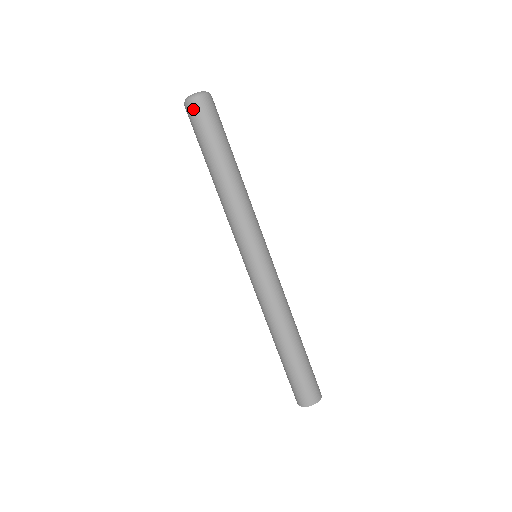
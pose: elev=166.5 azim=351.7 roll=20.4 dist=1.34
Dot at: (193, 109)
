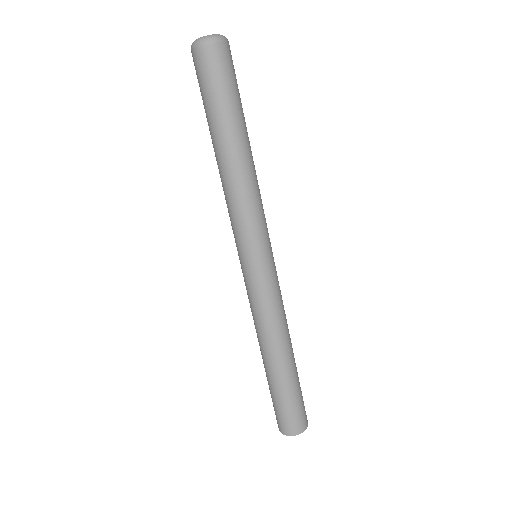
Dot at: (193, 61)
